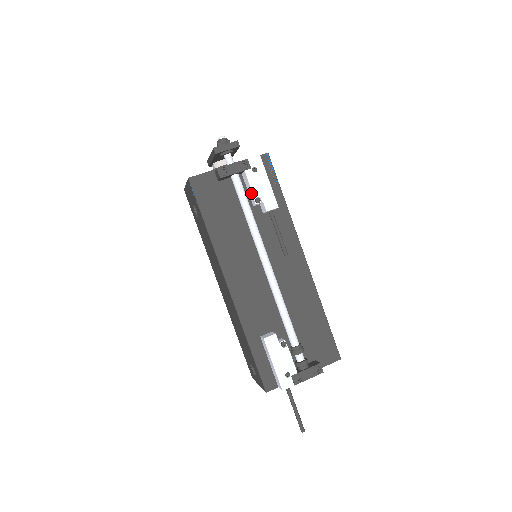
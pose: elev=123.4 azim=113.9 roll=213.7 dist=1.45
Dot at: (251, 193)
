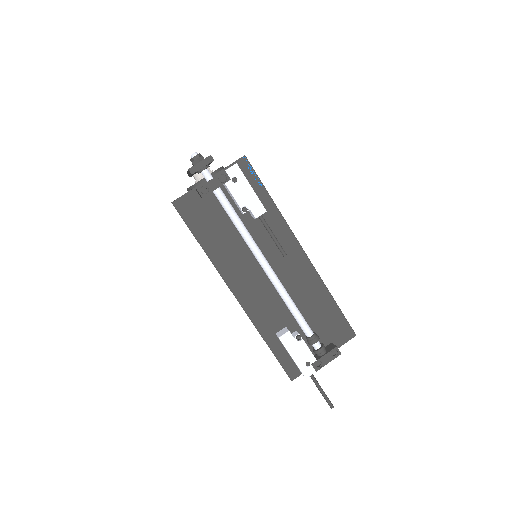
Dot at: (236, 203)
